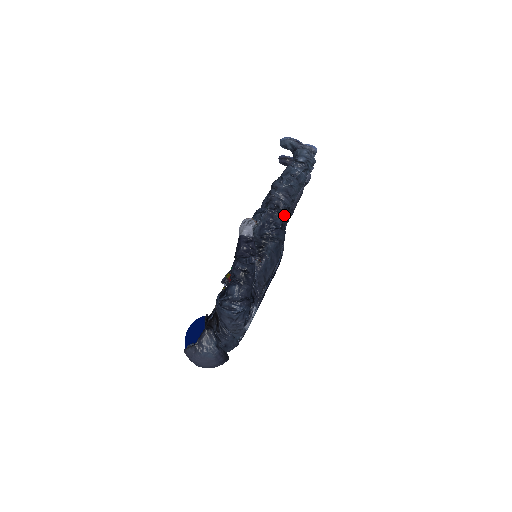
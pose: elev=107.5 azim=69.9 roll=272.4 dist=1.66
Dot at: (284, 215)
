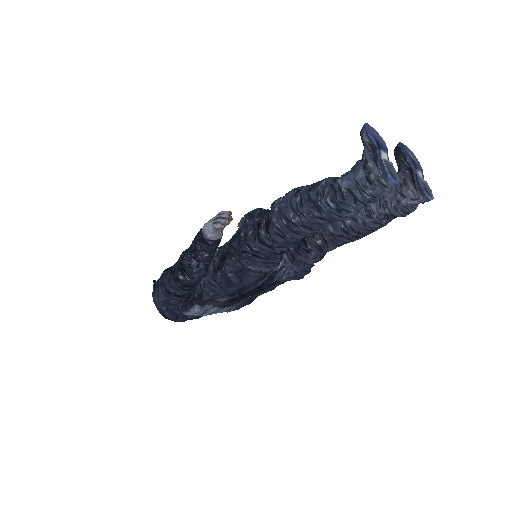
Dot at: (270, 242)
